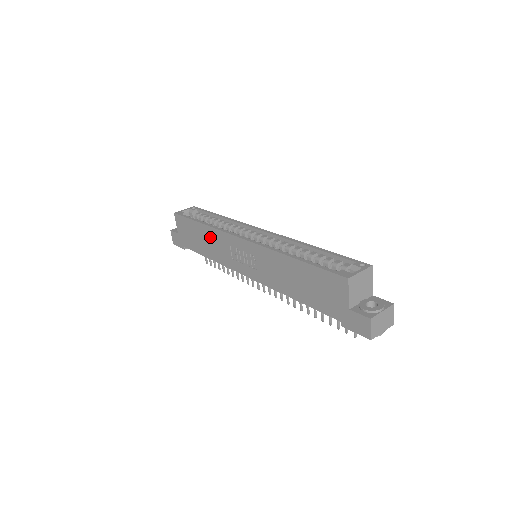
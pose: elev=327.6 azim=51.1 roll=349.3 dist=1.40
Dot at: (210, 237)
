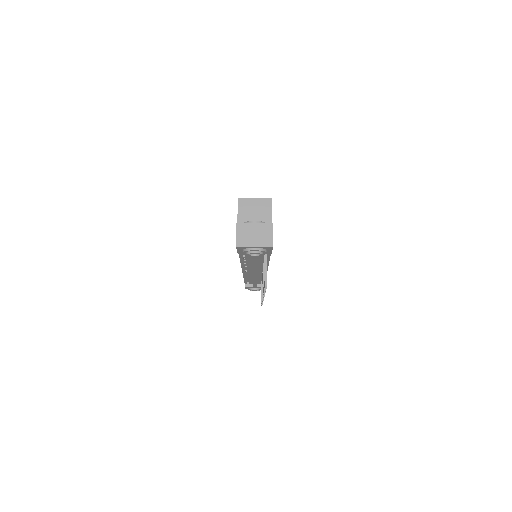
Dot at: occluded
